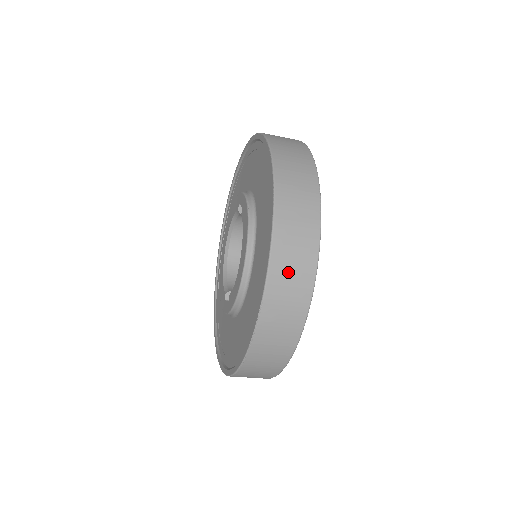
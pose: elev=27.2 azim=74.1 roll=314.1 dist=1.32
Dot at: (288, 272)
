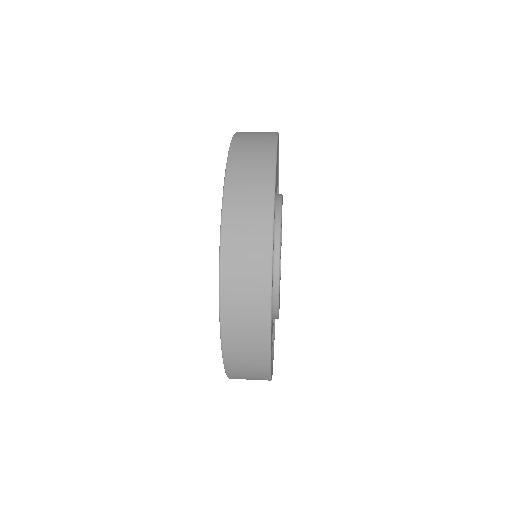
Dot at: occluded
